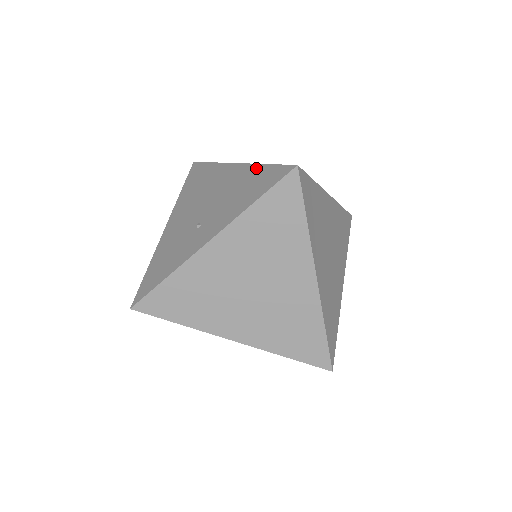
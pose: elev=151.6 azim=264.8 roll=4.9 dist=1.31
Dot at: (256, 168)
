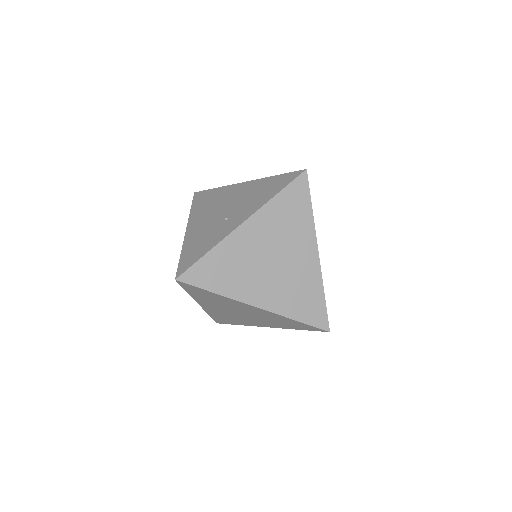
Dot at: (268, 179)
